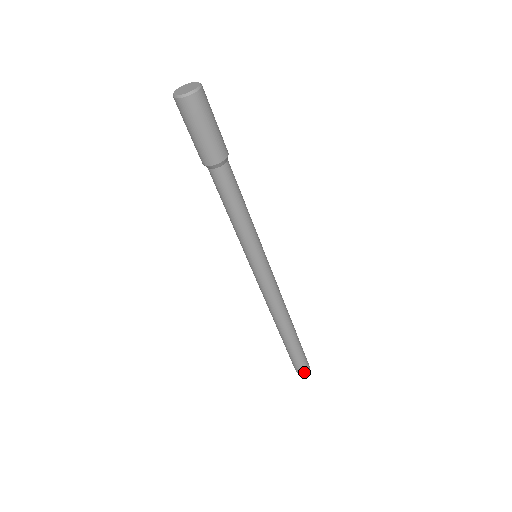
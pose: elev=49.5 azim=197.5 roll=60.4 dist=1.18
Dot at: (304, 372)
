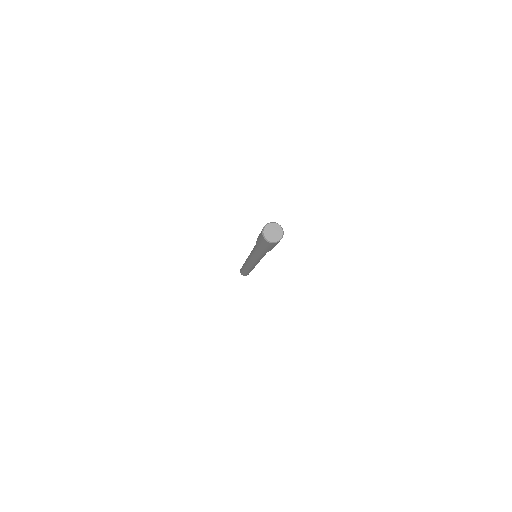
Dot at: (244, 275)
